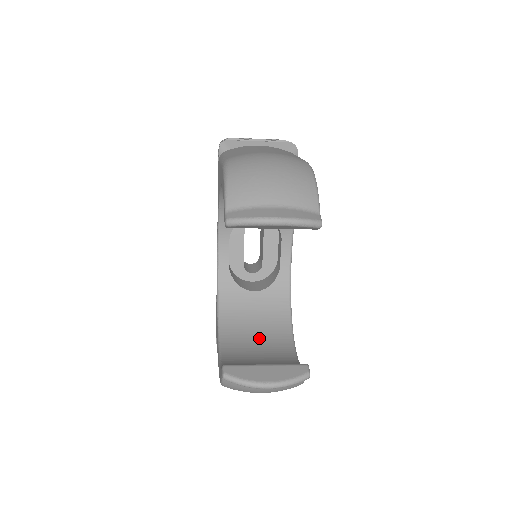
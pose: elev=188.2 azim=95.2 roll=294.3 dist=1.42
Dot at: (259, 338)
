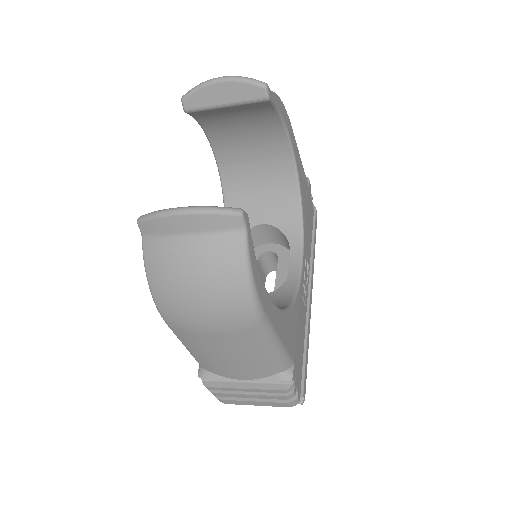
Dot at: occluded
